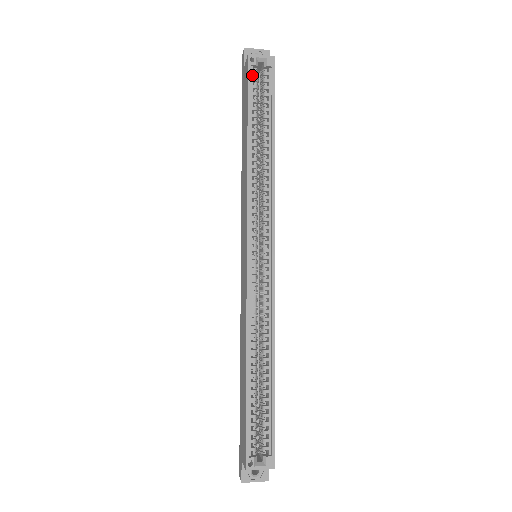
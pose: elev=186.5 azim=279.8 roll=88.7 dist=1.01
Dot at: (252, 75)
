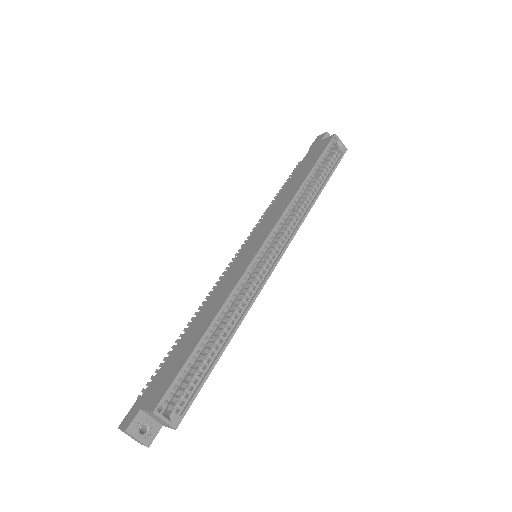
Dot at: (330, 146)
